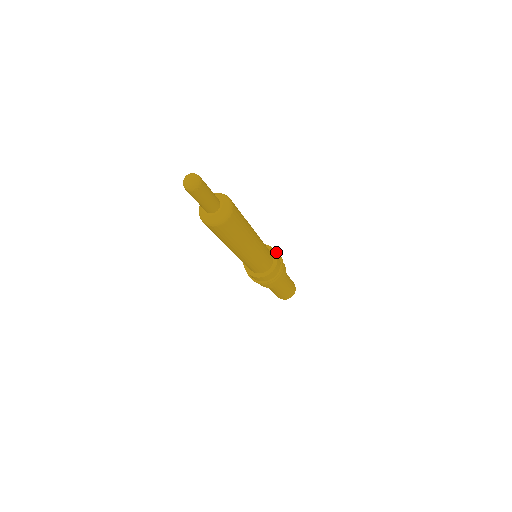
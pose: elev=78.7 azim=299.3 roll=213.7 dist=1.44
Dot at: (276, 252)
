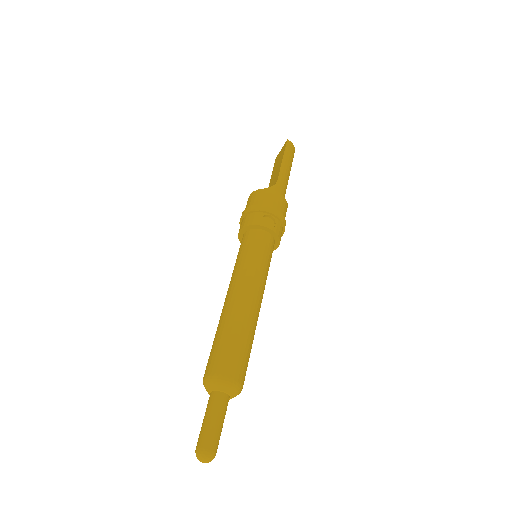
Dot at: (264, 213)
